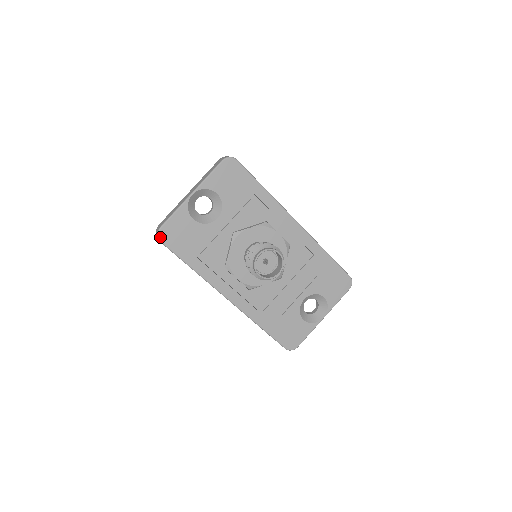
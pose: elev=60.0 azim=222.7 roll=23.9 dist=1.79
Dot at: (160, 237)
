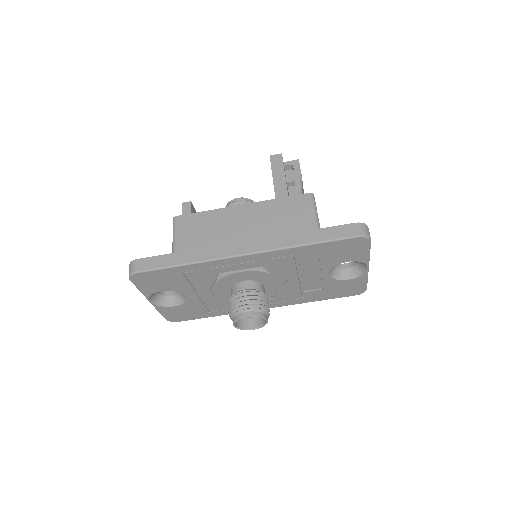
Dot at: (173, 321)
